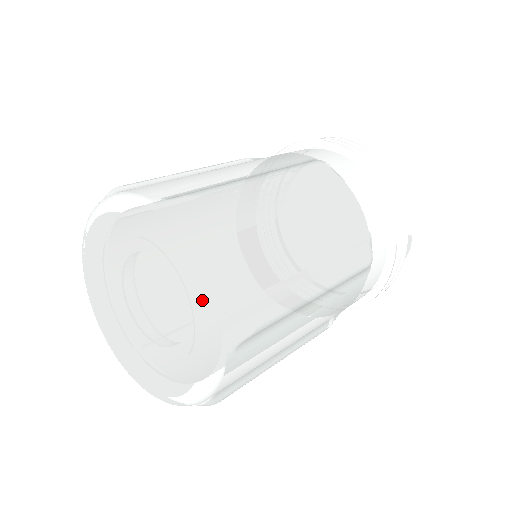
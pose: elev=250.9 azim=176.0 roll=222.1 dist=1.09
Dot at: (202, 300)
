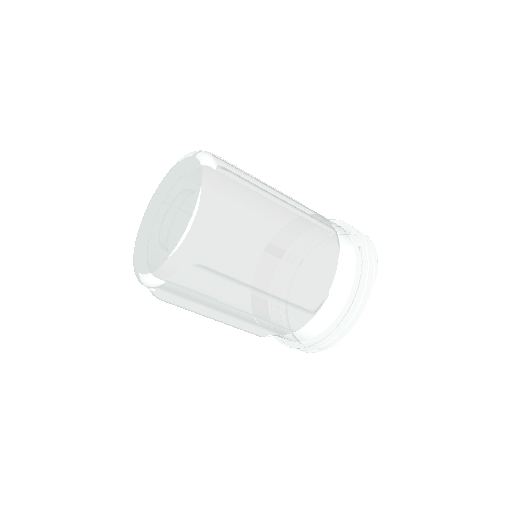
Dot at: (206, 160)
